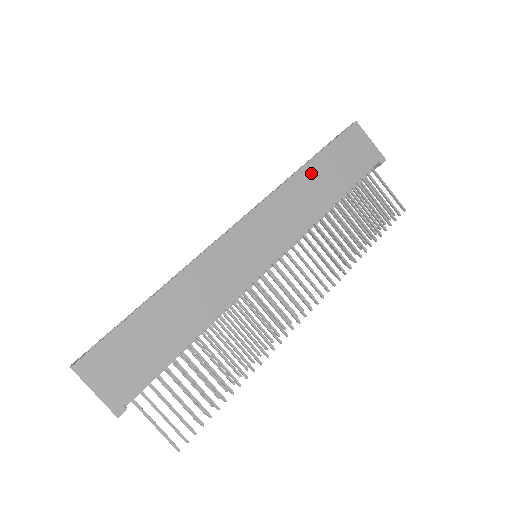
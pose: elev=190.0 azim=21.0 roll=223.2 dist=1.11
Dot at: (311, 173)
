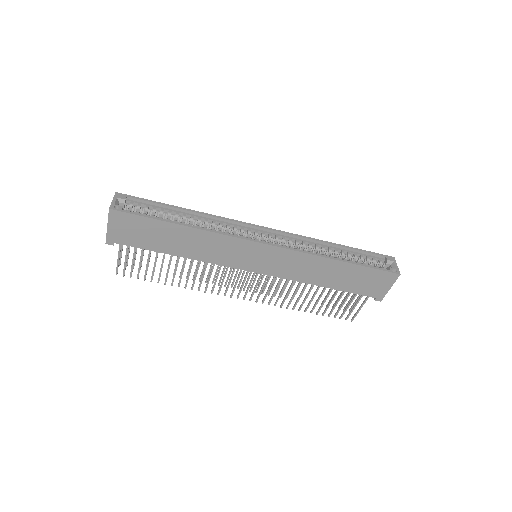
Dot at: (335, 266)
